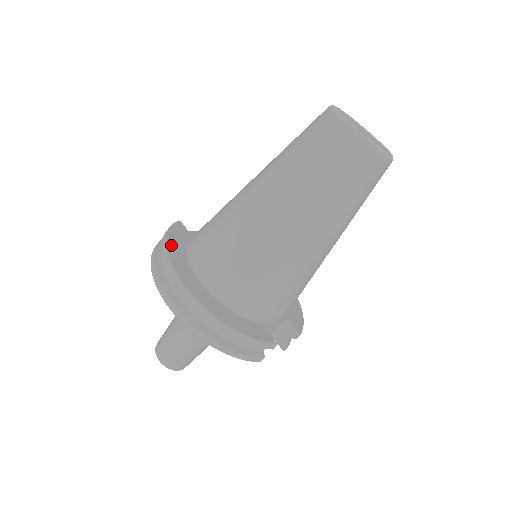
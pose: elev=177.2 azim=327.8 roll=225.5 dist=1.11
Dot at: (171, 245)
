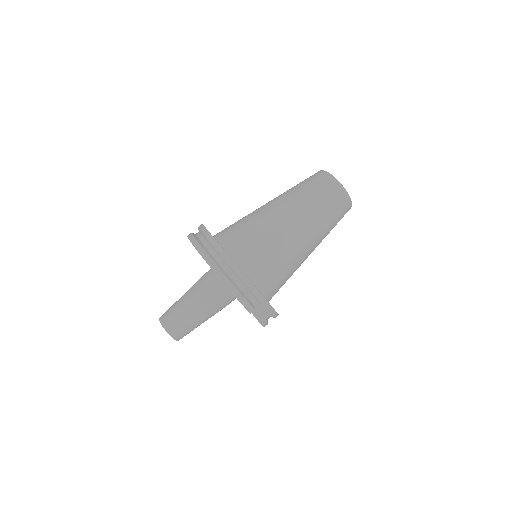
Dot at: occluded
